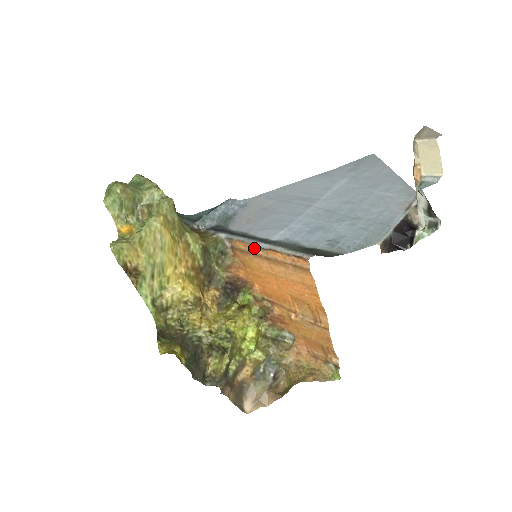
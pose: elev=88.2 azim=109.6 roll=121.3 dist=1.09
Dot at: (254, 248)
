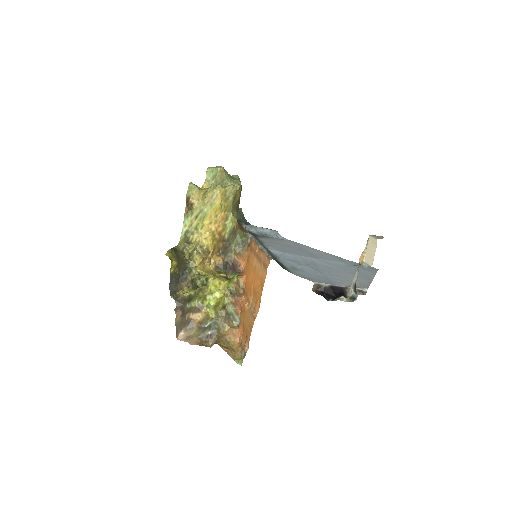
Dot at: (257, 247)
